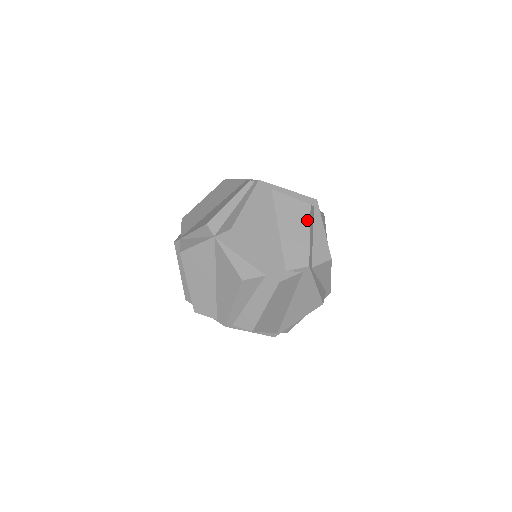
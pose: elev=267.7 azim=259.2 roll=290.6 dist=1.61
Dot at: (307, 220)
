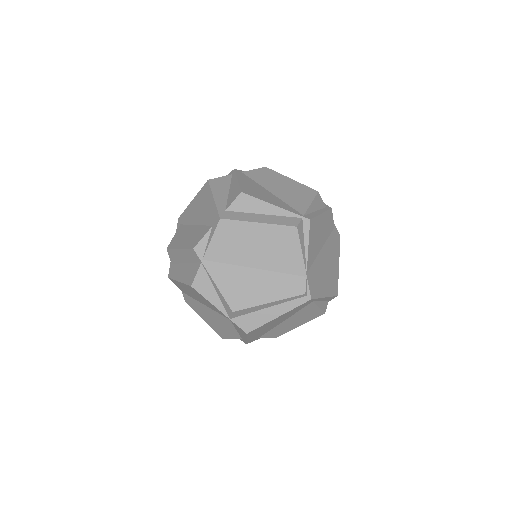
Dot at: (310, 320)
